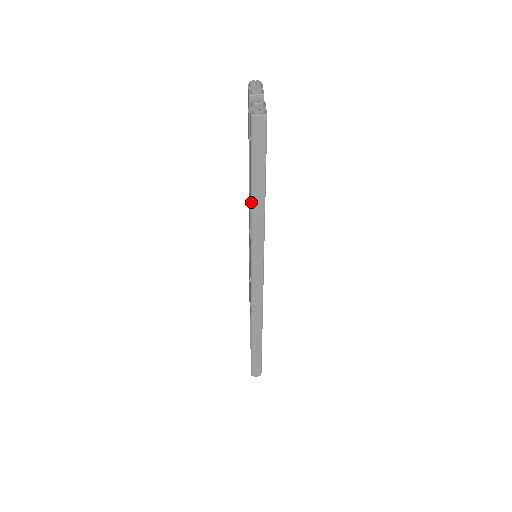
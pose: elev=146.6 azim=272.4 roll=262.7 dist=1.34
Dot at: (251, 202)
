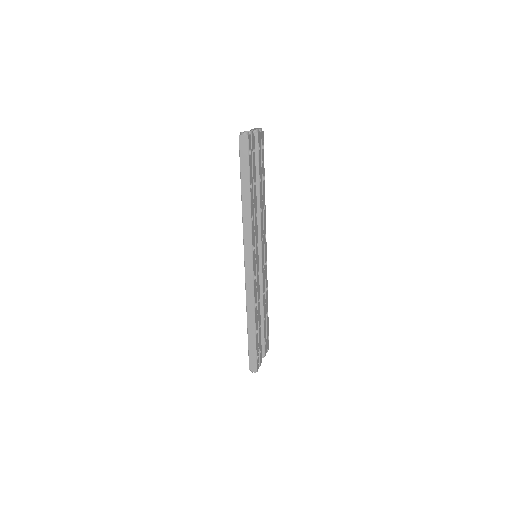
Dot at: (241, 198)
